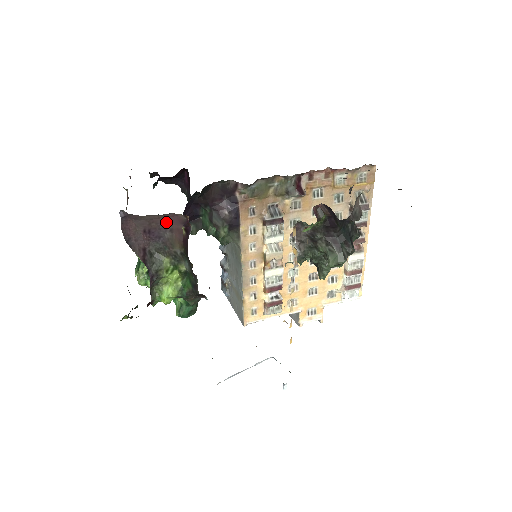
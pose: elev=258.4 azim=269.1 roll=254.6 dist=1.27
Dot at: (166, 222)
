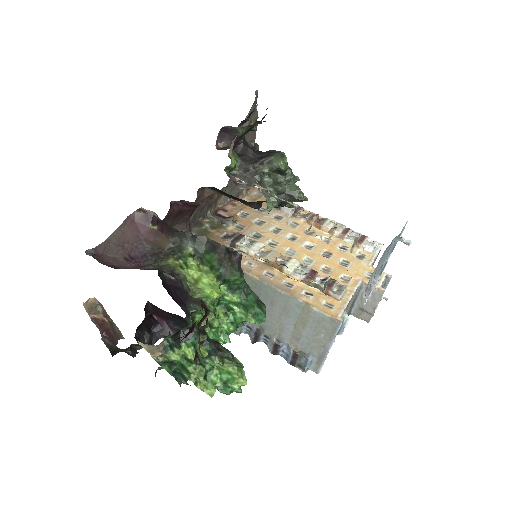
Dot at: (134, 236)
